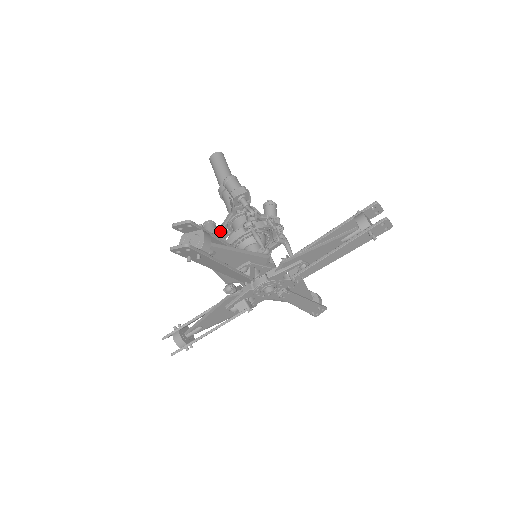
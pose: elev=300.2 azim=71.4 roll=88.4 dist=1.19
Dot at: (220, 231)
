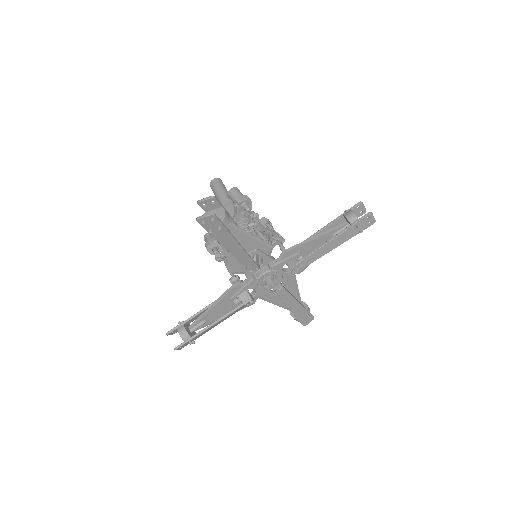
Dot at: occluded
